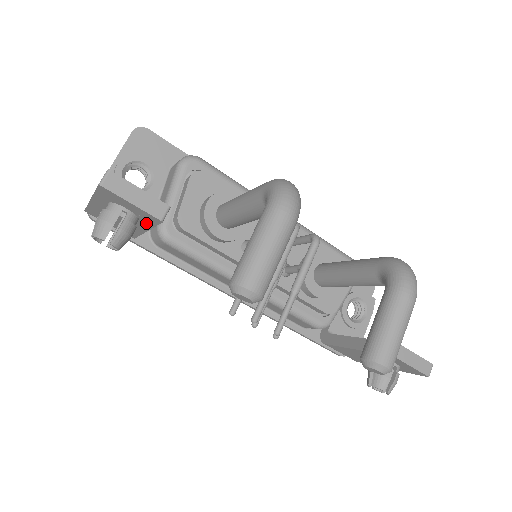
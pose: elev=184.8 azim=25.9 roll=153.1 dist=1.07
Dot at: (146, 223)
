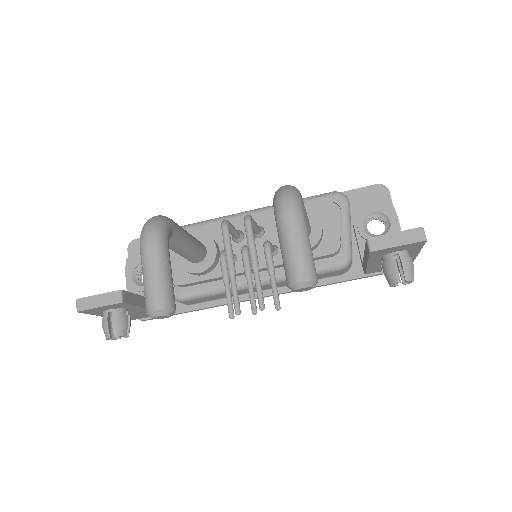
Dot at: (130, 307)
